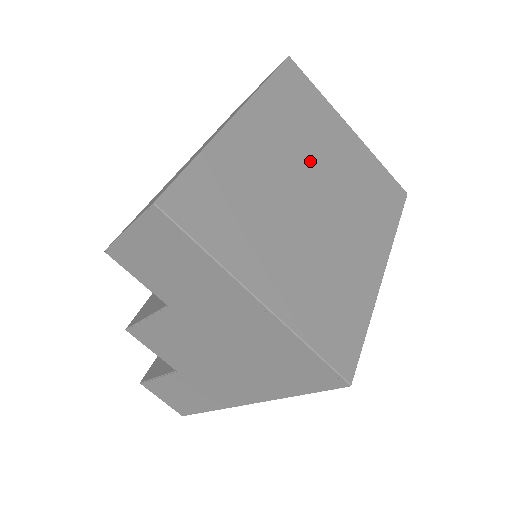
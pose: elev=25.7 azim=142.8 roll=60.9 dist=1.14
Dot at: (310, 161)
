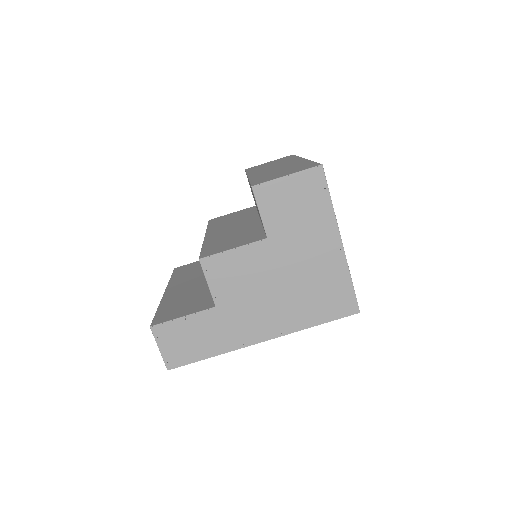
Dot at: occluded
